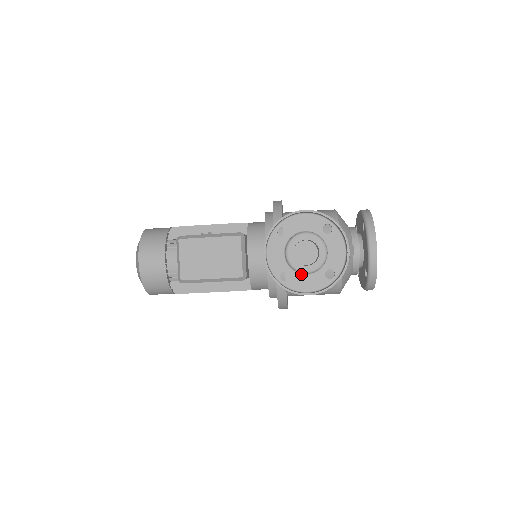
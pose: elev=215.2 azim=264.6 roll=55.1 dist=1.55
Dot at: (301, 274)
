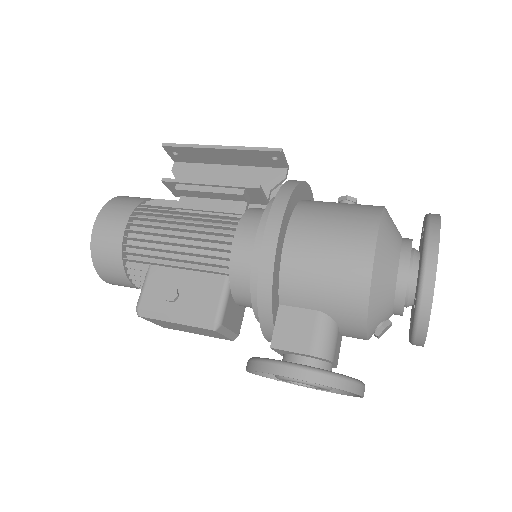
Dot at: occluded
